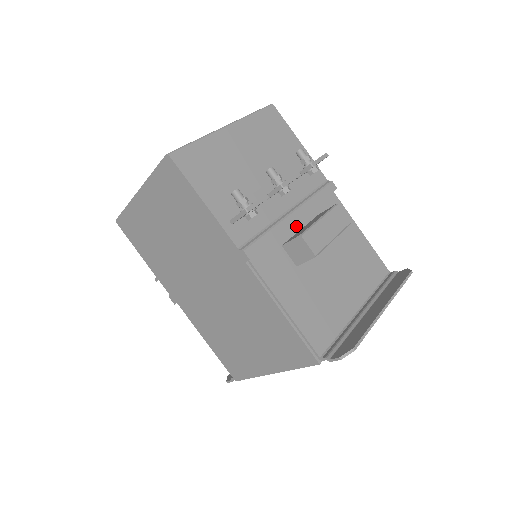
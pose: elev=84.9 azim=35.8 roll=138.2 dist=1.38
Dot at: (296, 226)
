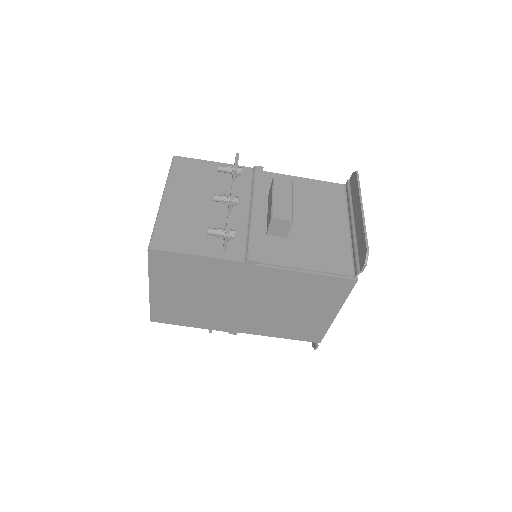
Dot at: (263, 215)
